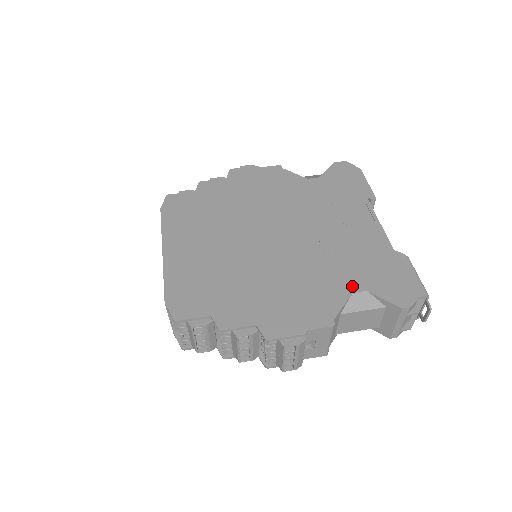
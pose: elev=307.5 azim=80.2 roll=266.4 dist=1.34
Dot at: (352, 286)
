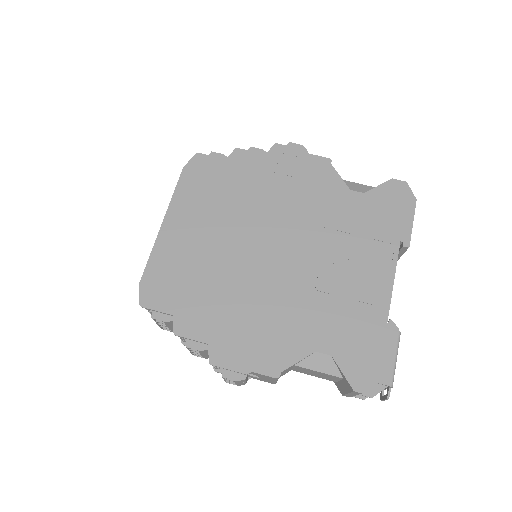
Dot at: (320, 344)
